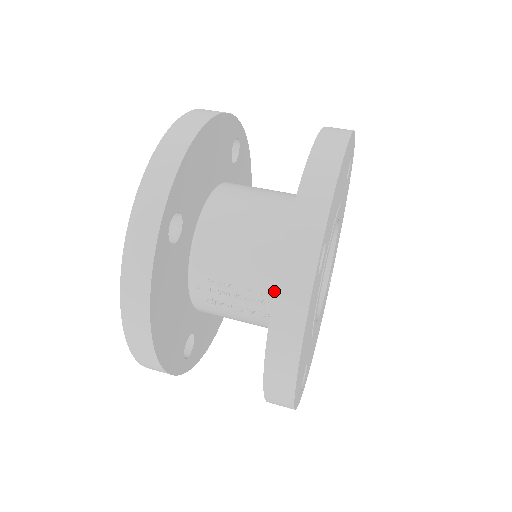
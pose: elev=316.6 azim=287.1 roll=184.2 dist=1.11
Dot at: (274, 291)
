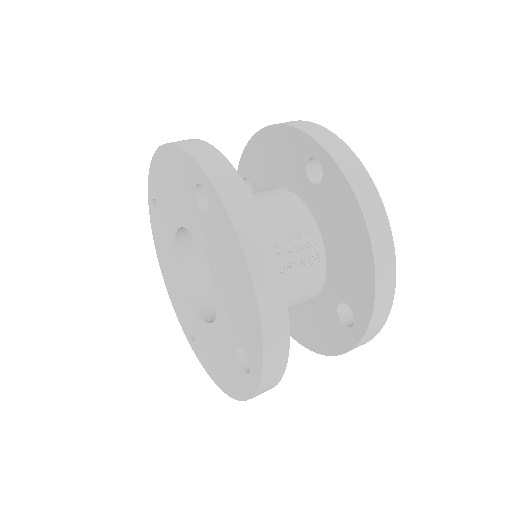
Dot at: (341, 170)
